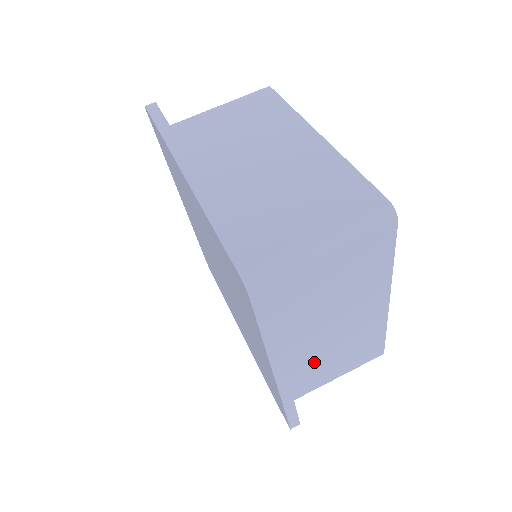
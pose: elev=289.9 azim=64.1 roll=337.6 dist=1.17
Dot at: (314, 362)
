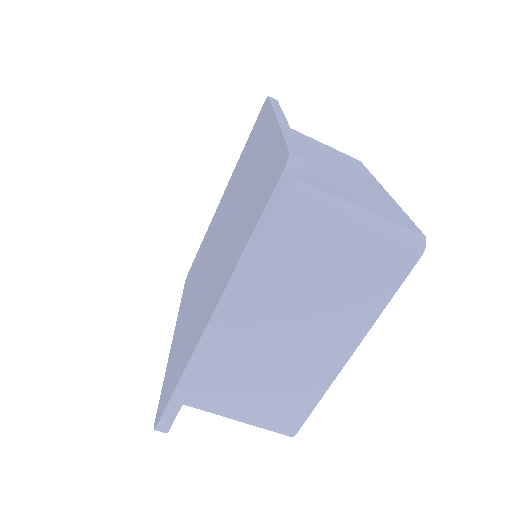
Dot at: occluded
